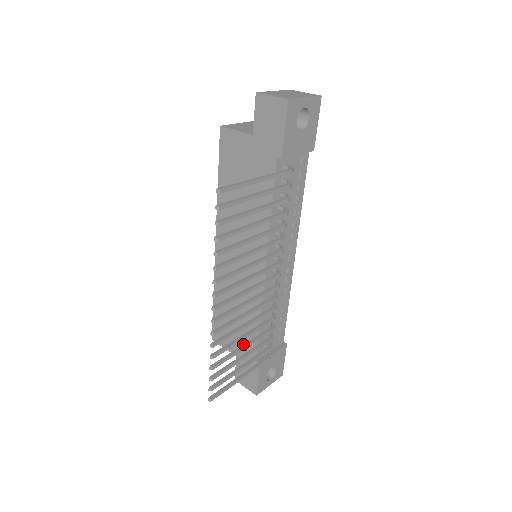
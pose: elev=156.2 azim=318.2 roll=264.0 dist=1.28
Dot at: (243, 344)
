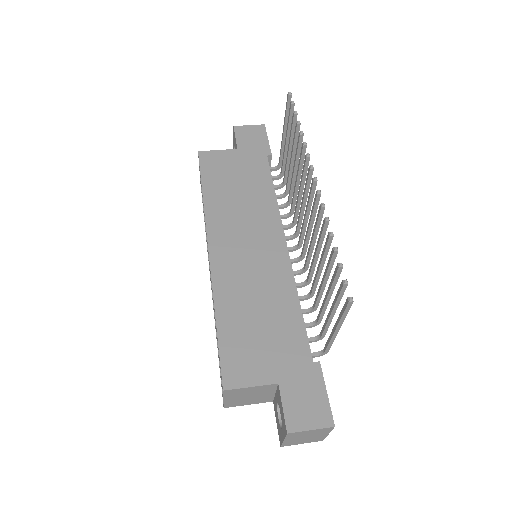
Dot at: occluded
